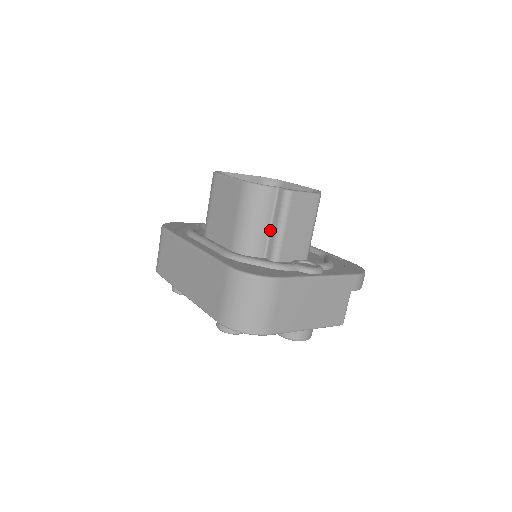
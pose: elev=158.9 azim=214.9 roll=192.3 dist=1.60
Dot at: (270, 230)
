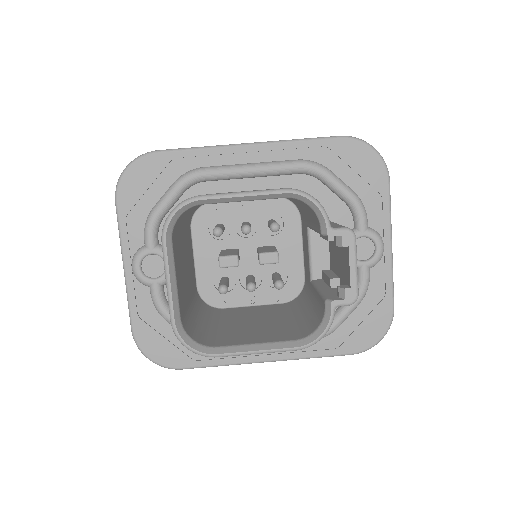
Dot at: occluded
